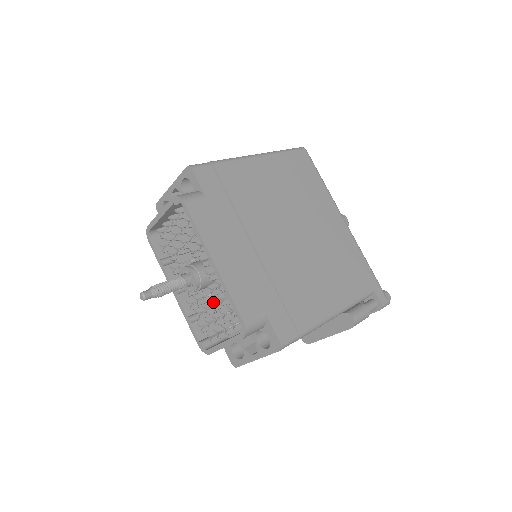
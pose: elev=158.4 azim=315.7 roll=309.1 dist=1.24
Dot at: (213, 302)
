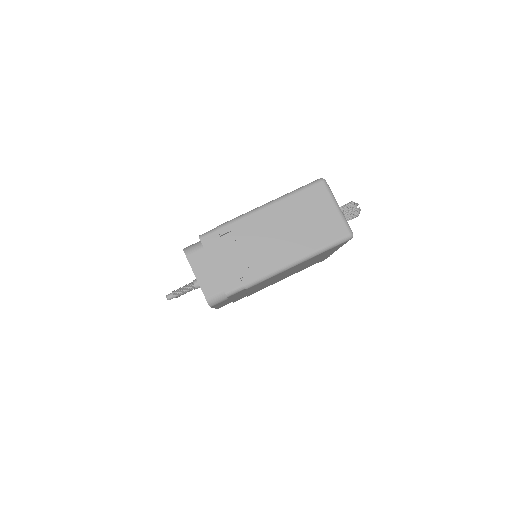
Dot at: occluded
